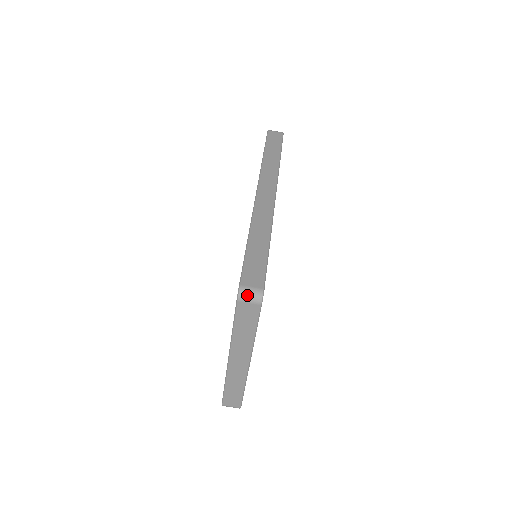
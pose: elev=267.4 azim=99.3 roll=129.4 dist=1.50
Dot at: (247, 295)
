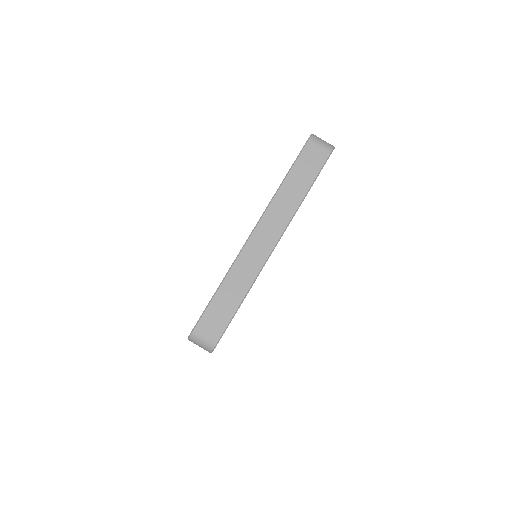
Dot at: (320, 139)
